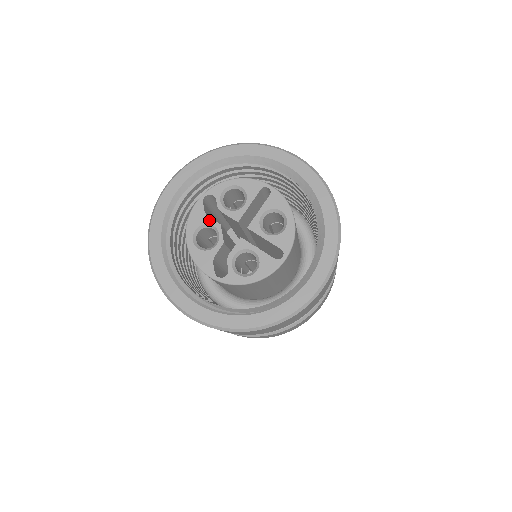
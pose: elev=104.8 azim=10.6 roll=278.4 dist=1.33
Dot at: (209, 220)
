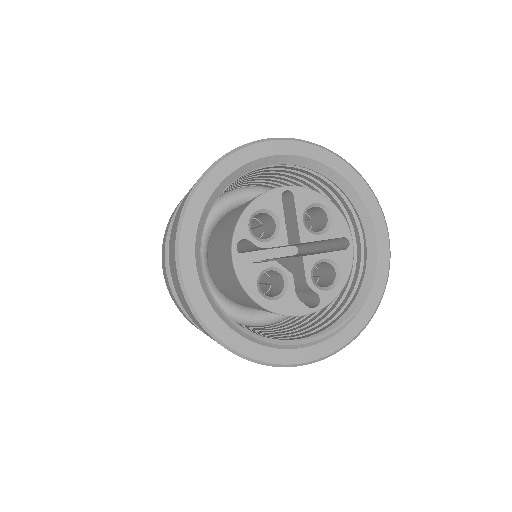
Dot at: (261, 266)
